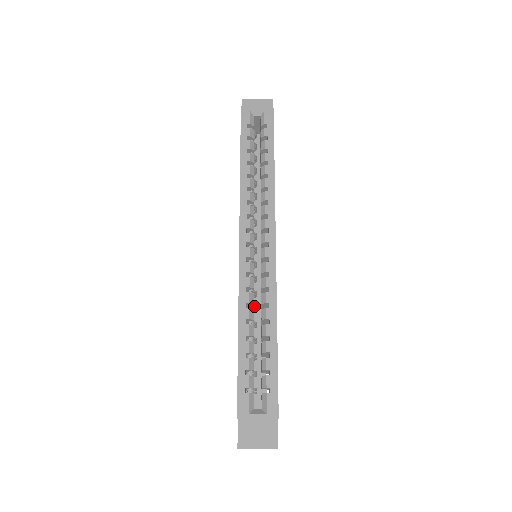
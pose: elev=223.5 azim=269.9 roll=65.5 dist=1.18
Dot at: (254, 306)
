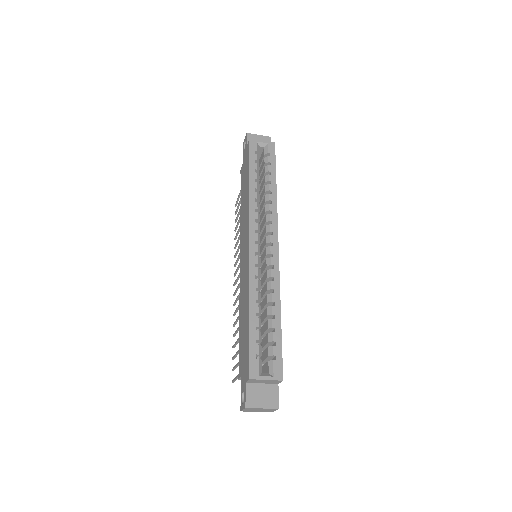
Dot at: (260, 292)
